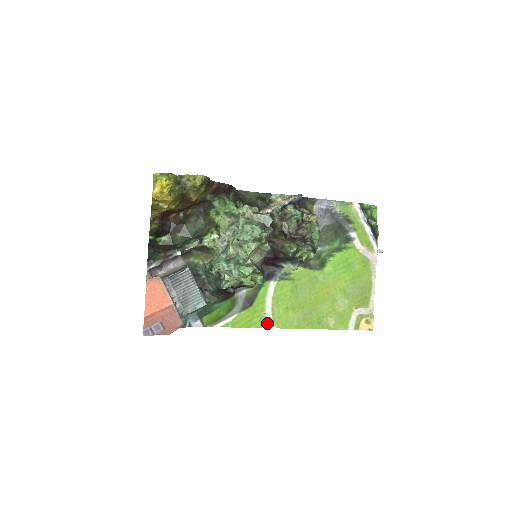
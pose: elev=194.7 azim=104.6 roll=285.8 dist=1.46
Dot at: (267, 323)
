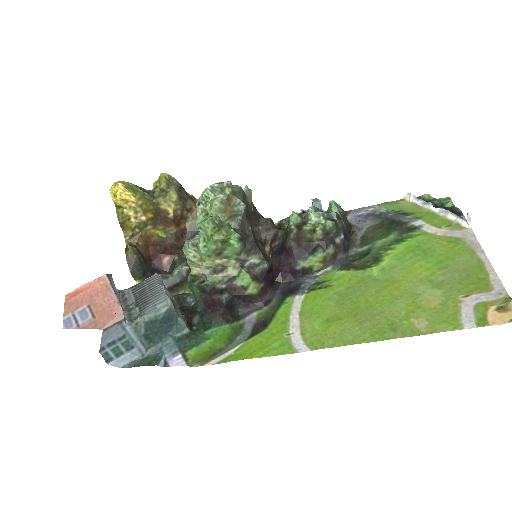
Dot at: (294, 347)
